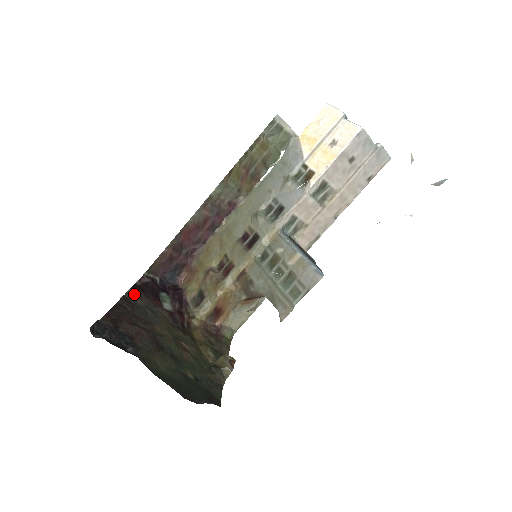
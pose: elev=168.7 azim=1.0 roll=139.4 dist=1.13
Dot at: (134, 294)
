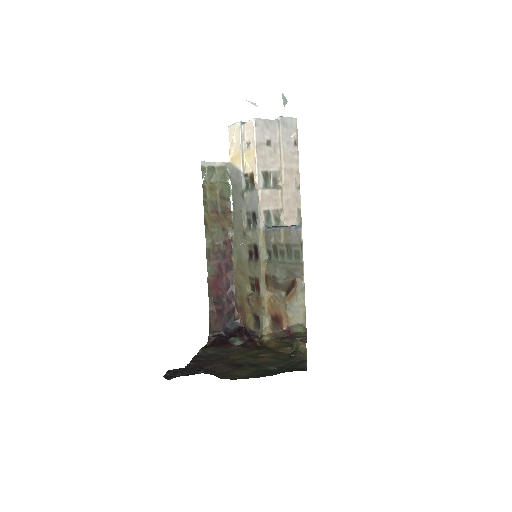
Dot at: (205, 351)
